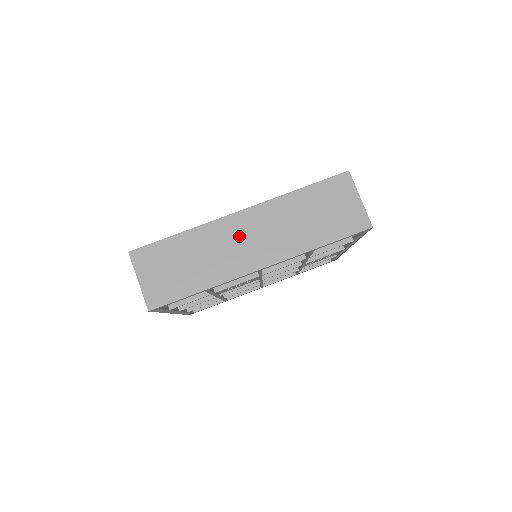
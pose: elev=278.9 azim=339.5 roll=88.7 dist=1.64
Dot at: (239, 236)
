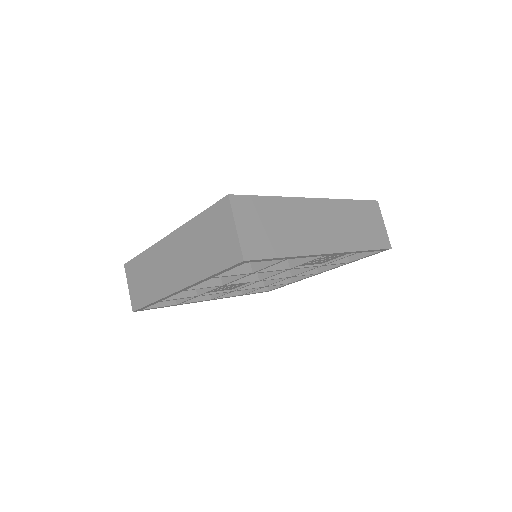
Dot at: (167, 259)
